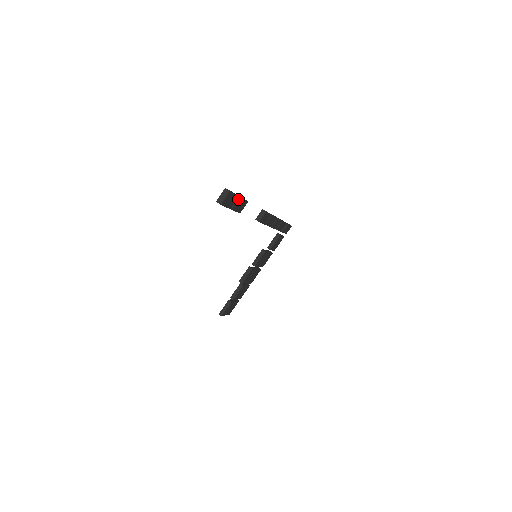
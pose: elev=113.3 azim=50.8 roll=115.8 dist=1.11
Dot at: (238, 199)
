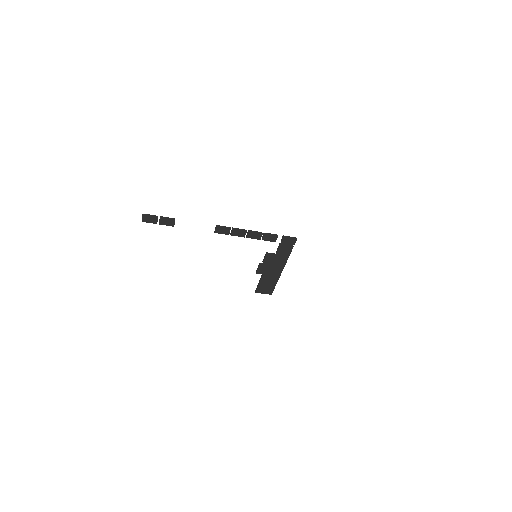
Dot at: (160, 219)
